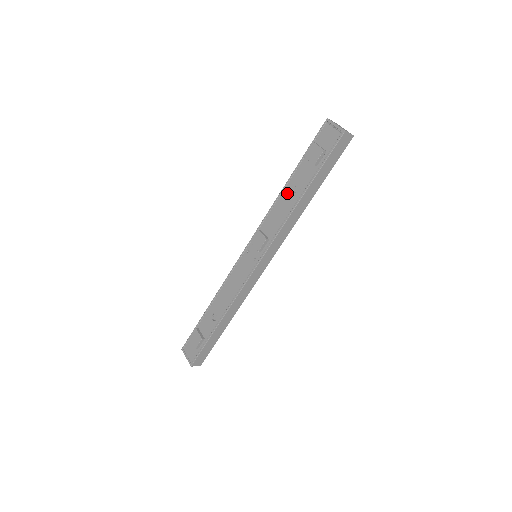
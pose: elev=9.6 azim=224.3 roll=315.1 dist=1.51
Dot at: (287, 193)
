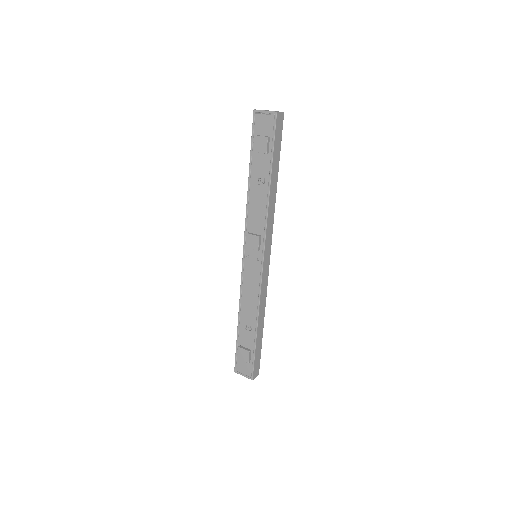
Dot at: (254, 189)
